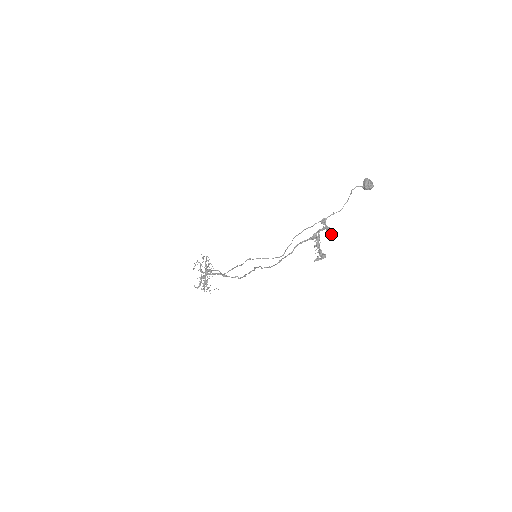
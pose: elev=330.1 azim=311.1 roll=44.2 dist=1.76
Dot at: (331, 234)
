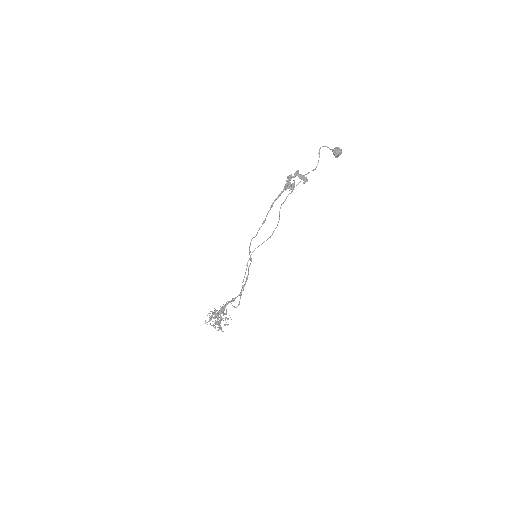
Dot at: occluded
